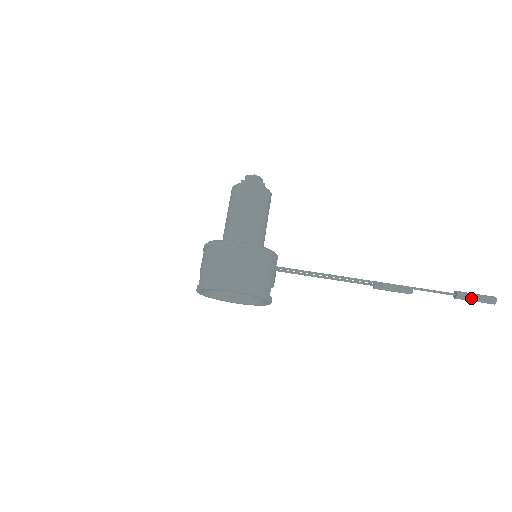
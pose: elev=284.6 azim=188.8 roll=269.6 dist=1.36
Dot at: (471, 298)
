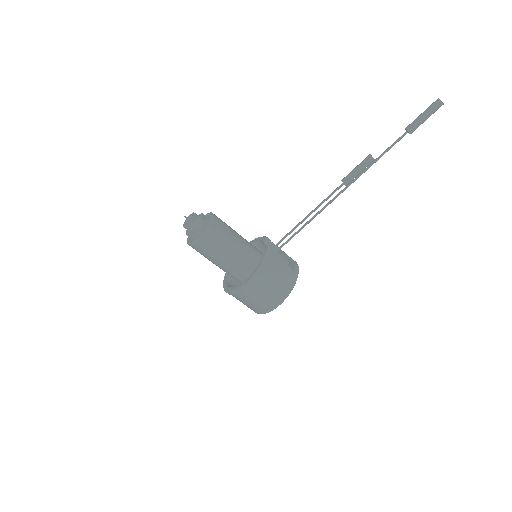
Dot at: (422, 123)
